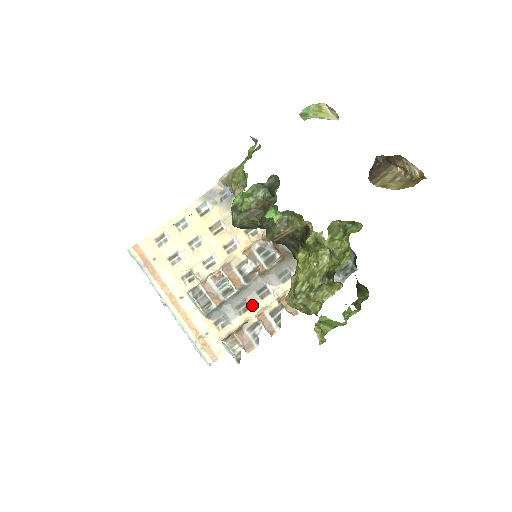
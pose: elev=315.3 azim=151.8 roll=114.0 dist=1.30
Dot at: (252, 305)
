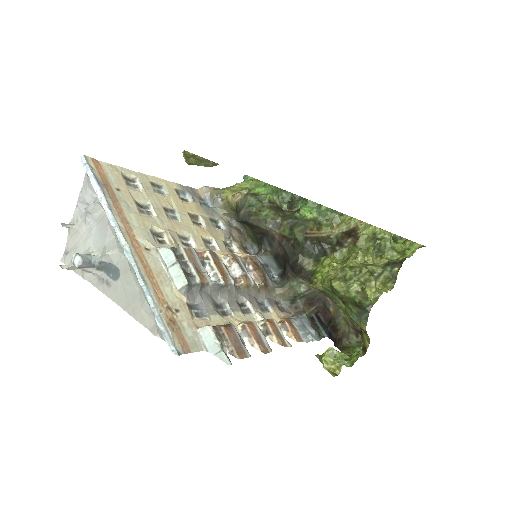
Dot at: (234, 312)
